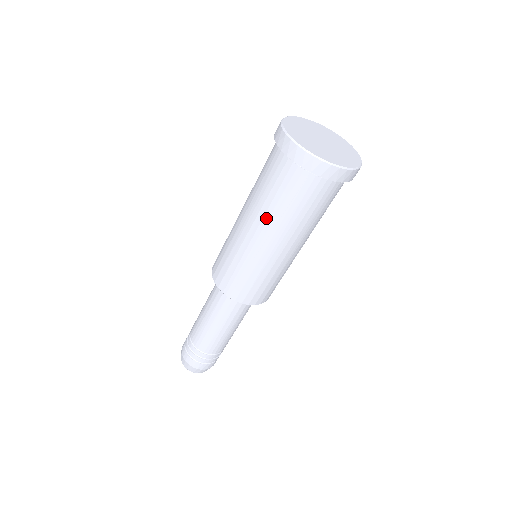
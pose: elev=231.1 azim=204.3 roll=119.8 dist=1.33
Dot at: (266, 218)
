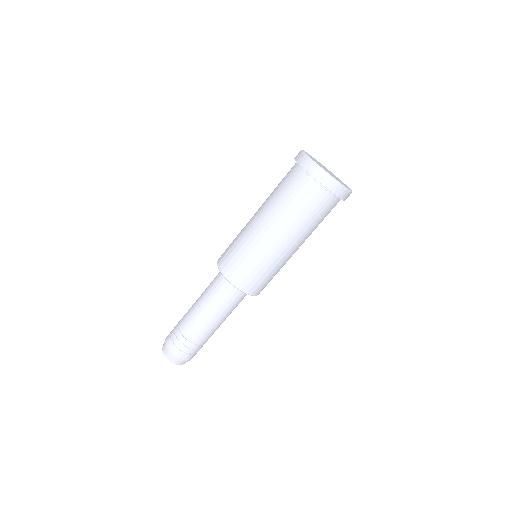
Dot at: (281, 218)
